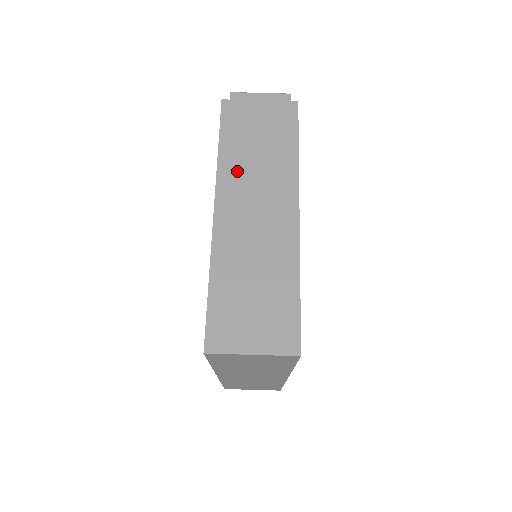
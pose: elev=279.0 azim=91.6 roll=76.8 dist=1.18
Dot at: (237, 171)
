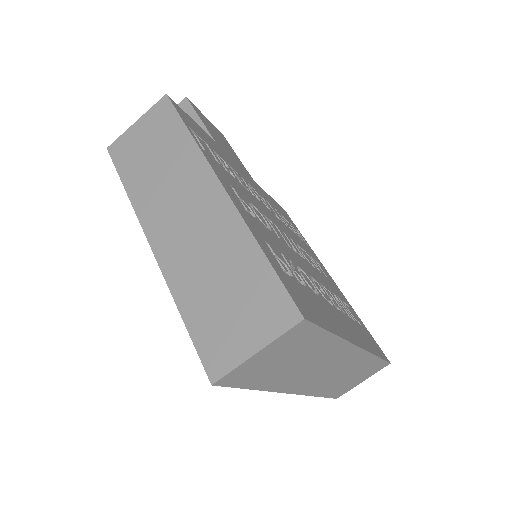
Dot at: (150, 195)
